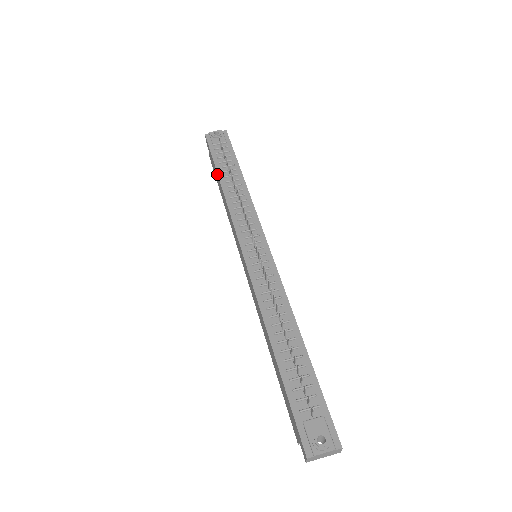
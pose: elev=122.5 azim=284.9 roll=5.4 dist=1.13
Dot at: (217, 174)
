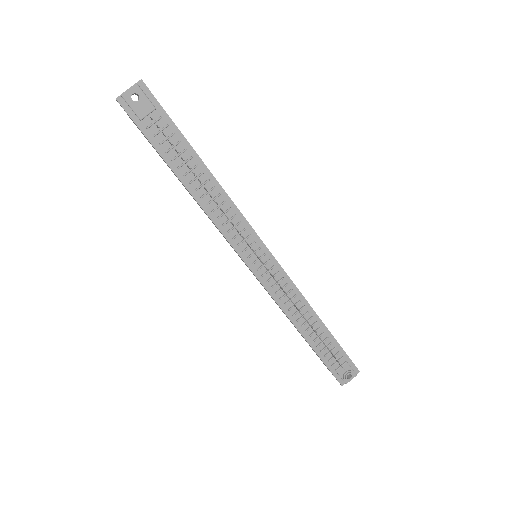
Dot at: (172, 171)
